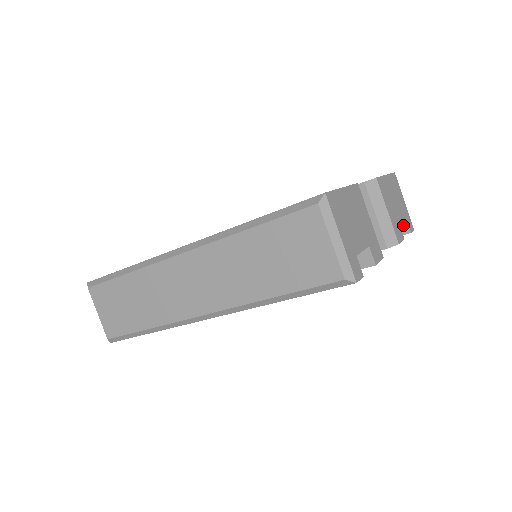
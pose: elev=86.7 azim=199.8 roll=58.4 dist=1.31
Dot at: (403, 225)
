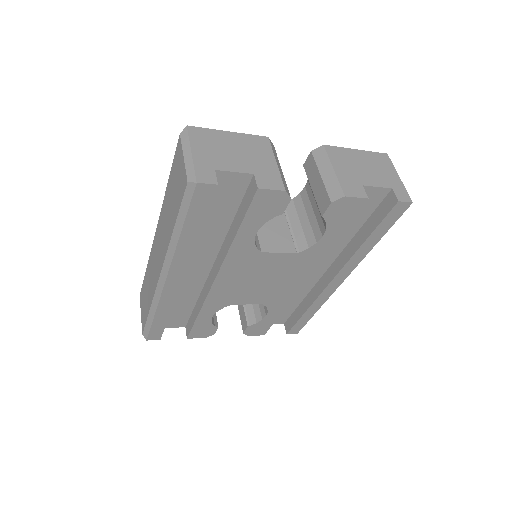
Dot at: (391, 197)
